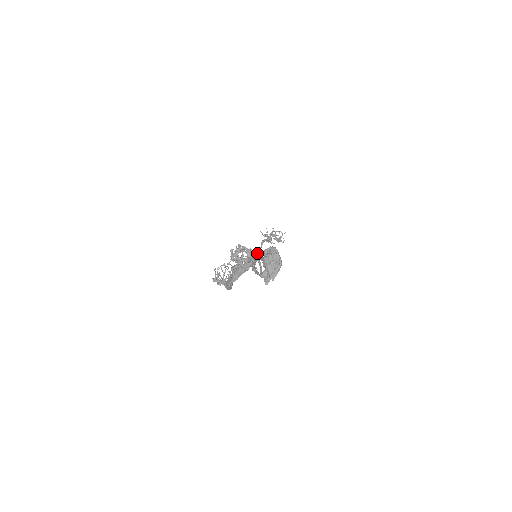
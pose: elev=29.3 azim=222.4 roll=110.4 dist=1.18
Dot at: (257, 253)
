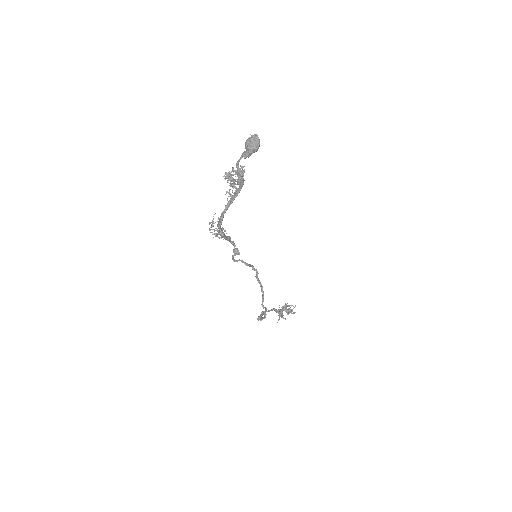
Dot at: occluded
